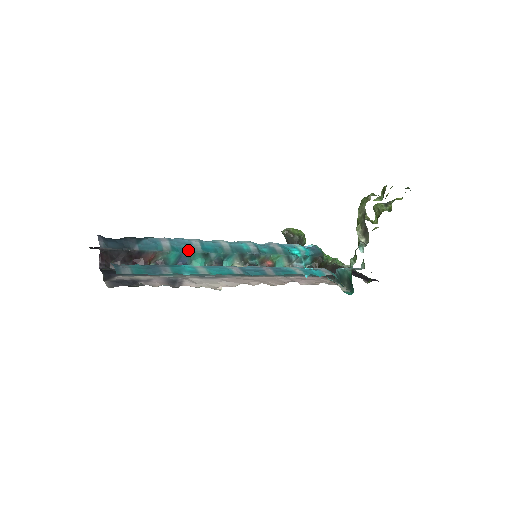
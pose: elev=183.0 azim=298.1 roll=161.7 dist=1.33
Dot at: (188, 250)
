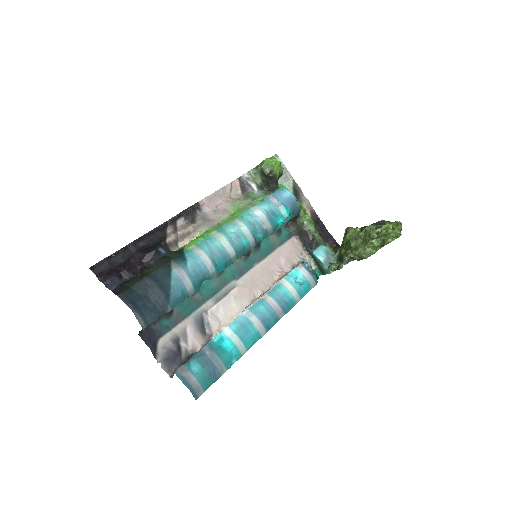
Dot at: (205, 279)
